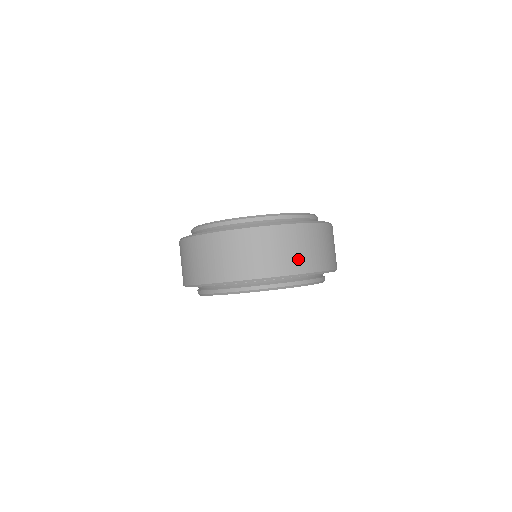
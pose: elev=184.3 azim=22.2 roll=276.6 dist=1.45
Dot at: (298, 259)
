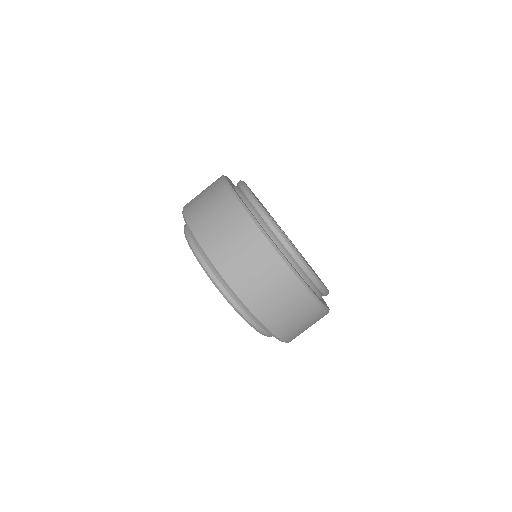
Dot at: (271, 309)
